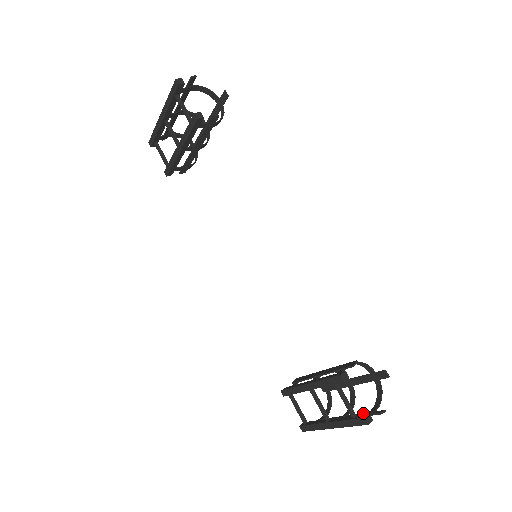
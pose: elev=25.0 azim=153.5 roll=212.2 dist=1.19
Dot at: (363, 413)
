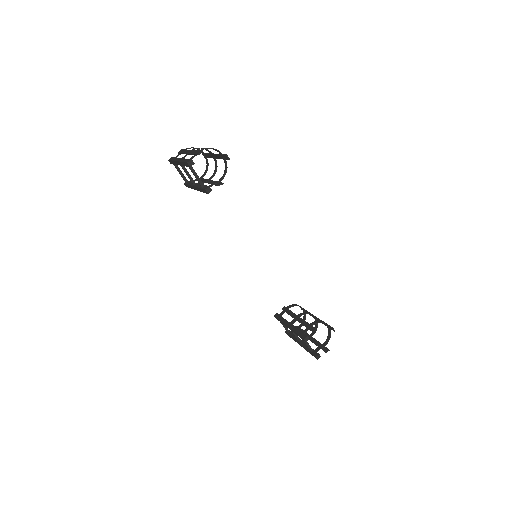
Dot at: (319, 343)
